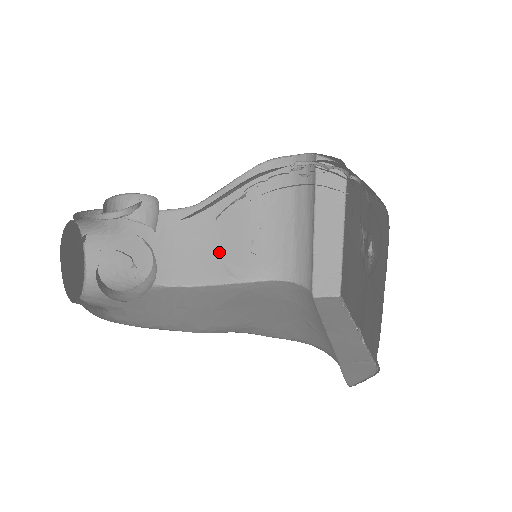
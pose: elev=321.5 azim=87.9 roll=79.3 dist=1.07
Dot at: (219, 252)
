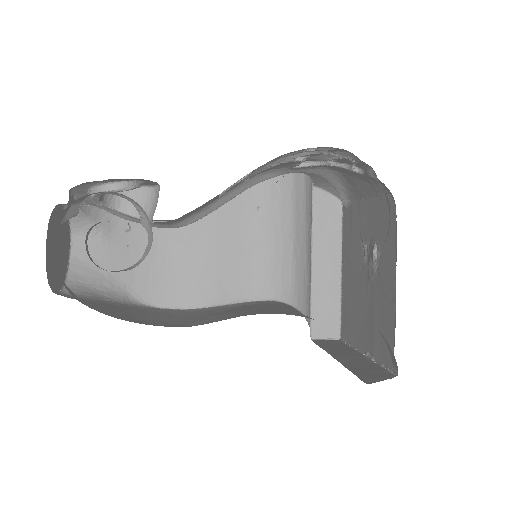
Dot at: (214, 269)
